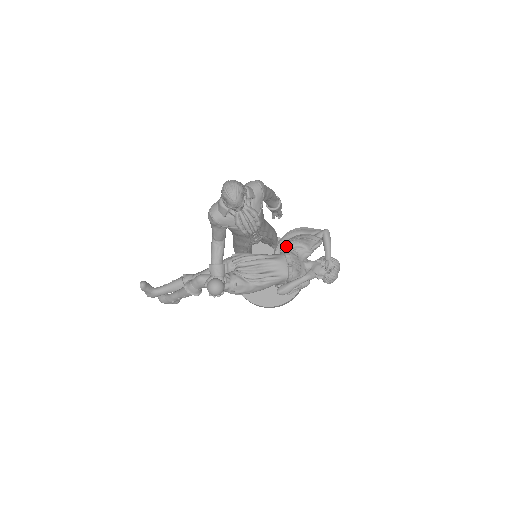
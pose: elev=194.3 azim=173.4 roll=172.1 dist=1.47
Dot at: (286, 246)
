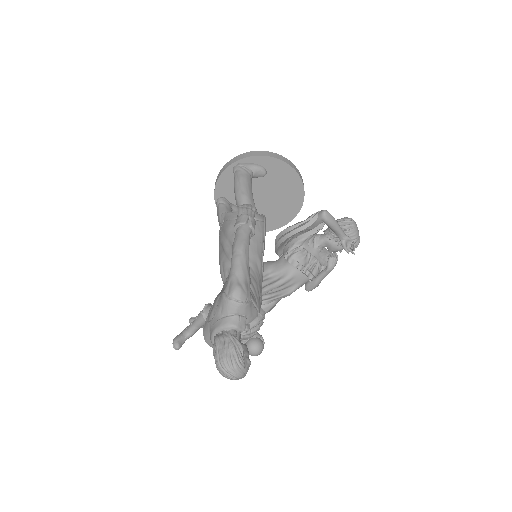
Dot at: (287, 250)
